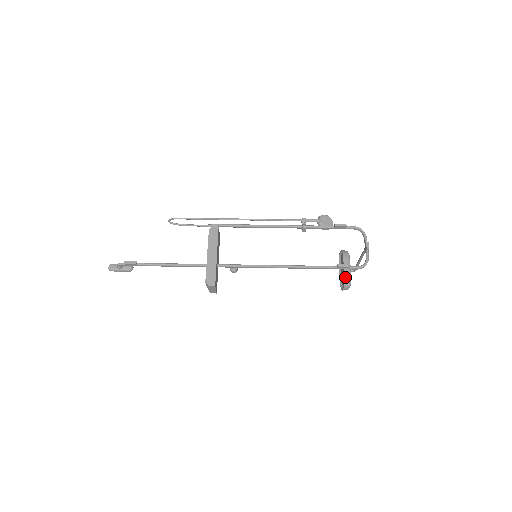
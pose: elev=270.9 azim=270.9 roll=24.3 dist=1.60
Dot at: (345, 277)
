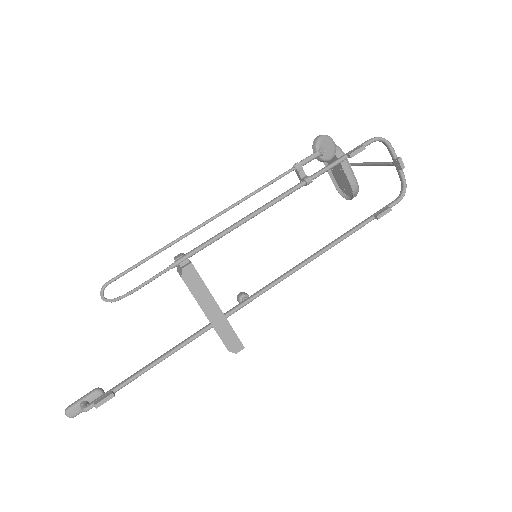
Dot at: (353, 190)
